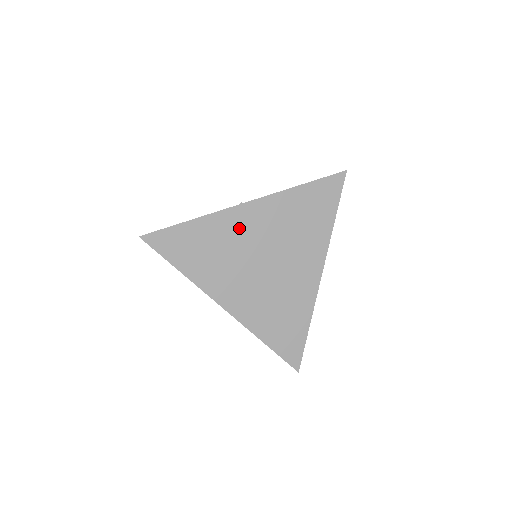
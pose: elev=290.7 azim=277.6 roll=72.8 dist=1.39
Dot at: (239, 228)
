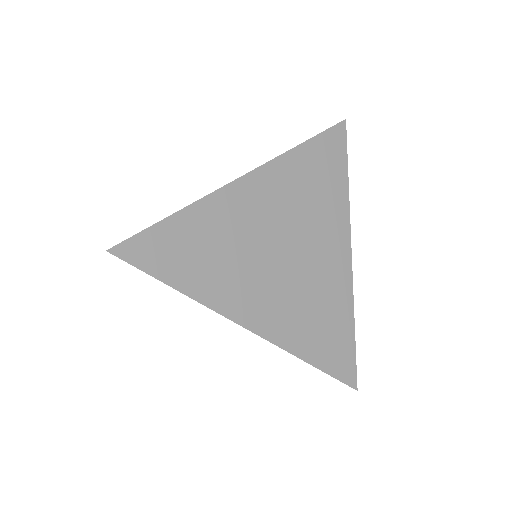
Dot at: (243, 212)
